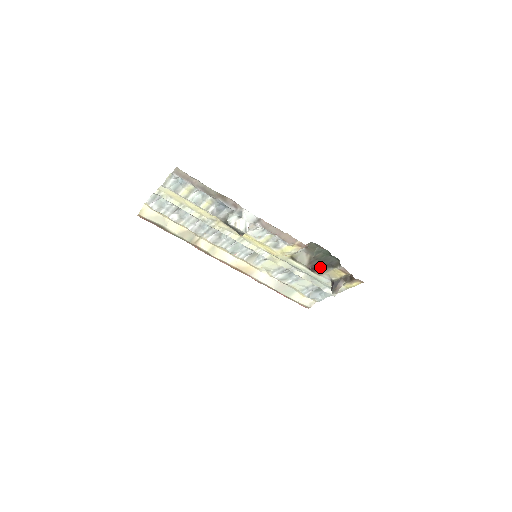
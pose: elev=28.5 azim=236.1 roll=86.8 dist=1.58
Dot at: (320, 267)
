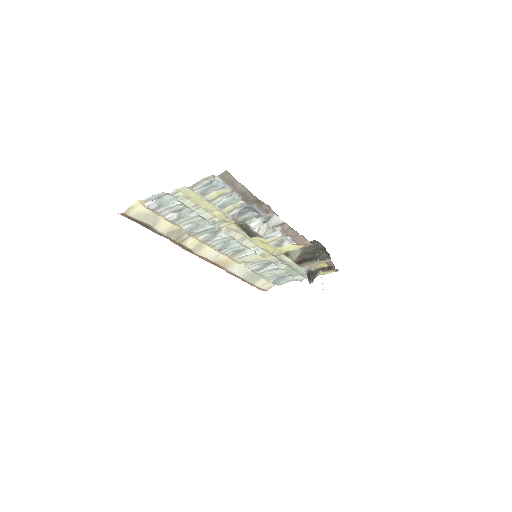
Dot at: (307, 260)
